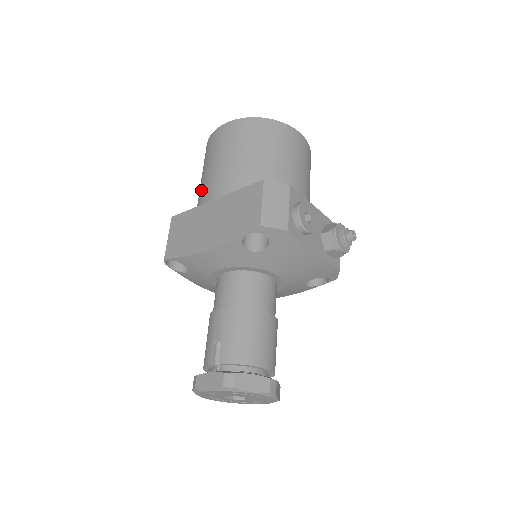
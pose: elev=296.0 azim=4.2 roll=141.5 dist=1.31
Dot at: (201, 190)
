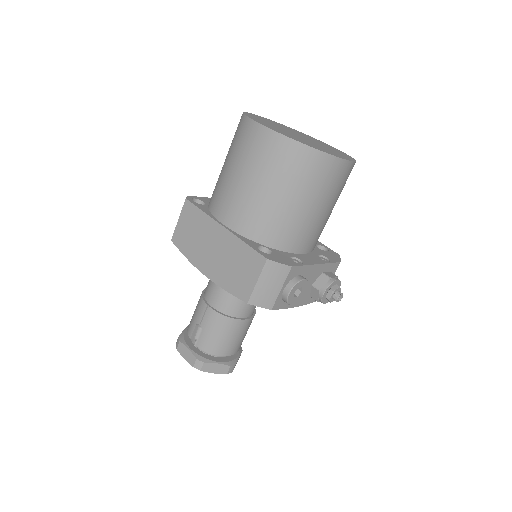
Dot at: (219, 186)
